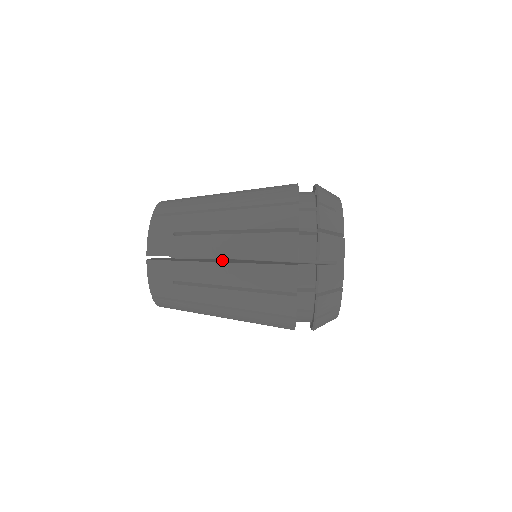
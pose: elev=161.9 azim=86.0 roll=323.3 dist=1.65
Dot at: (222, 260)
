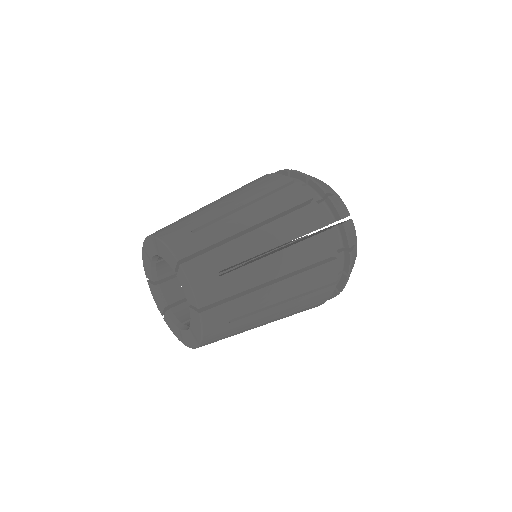
Dot at: occluded
